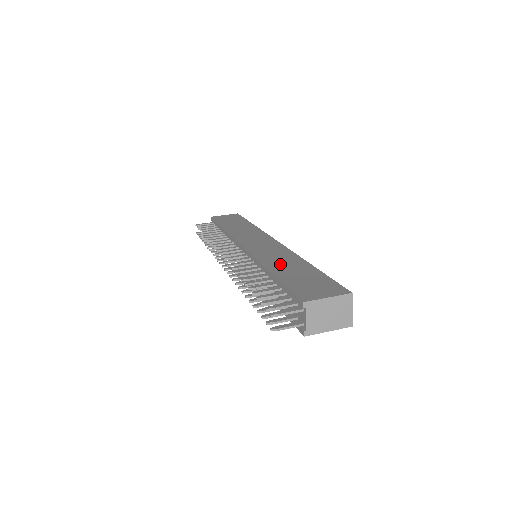
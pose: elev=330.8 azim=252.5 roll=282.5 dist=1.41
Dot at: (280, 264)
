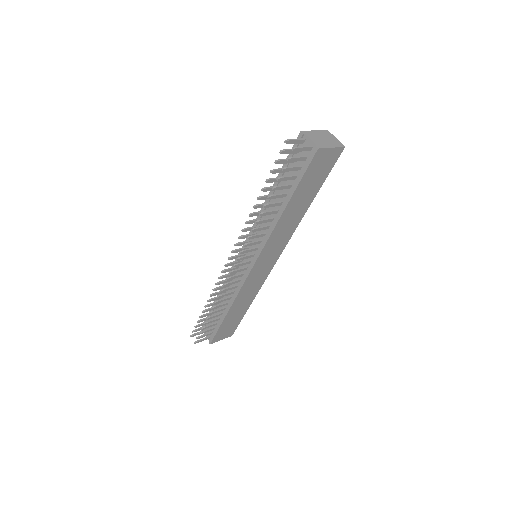
Dot at: occluded
